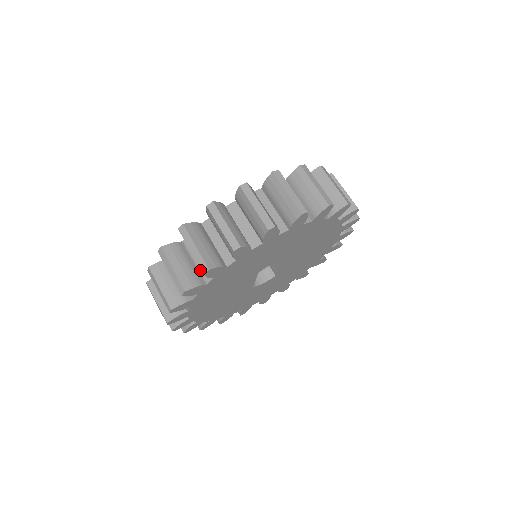
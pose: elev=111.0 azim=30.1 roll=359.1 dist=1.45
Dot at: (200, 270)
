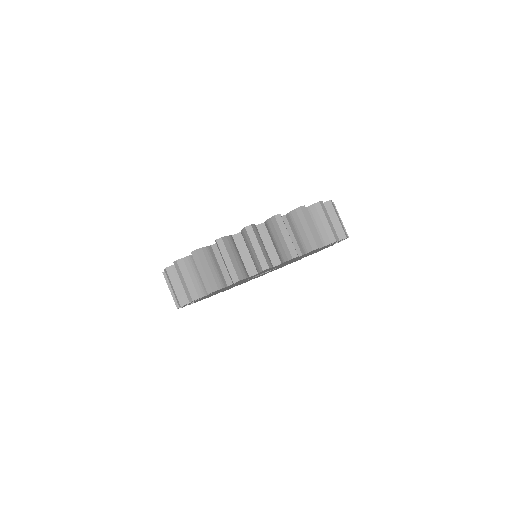
Dot at: occluded
